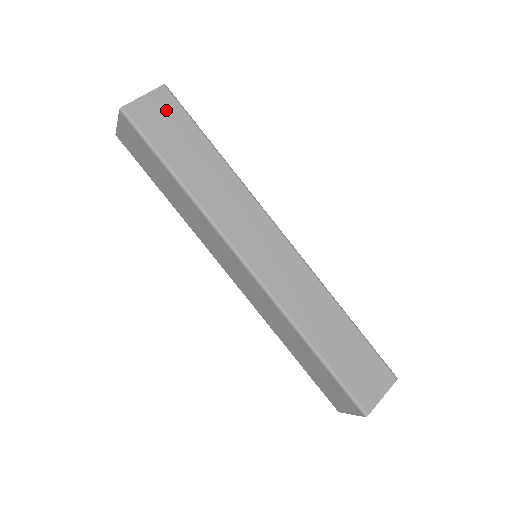
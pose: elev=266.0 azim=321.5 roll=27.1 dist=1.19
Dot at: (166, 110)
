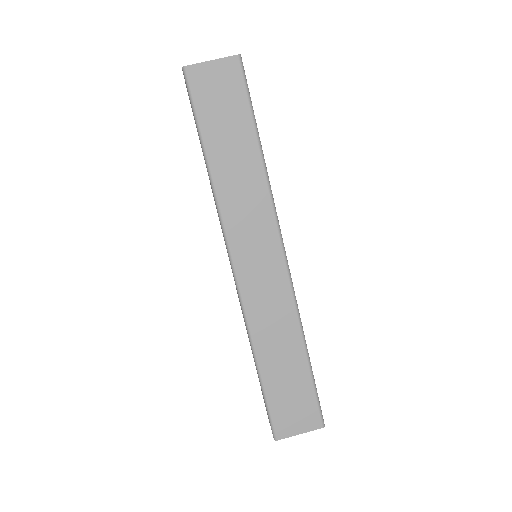
Dot at: (227, 84)
